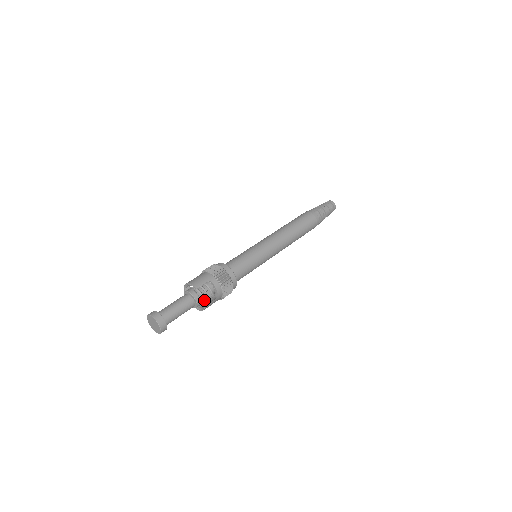
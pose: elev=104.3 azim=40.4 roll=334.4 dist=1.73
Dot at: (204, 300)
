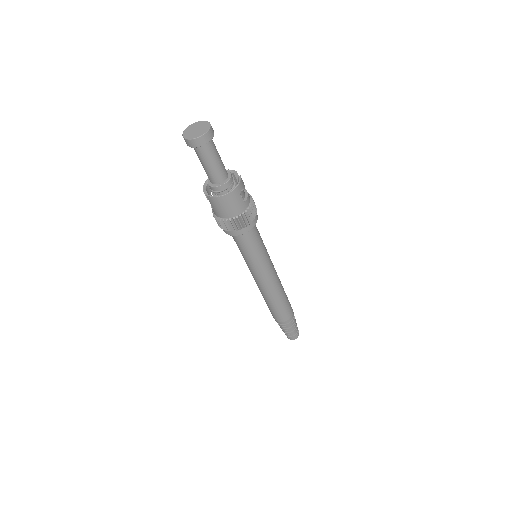
Dot at: (240, 181)
